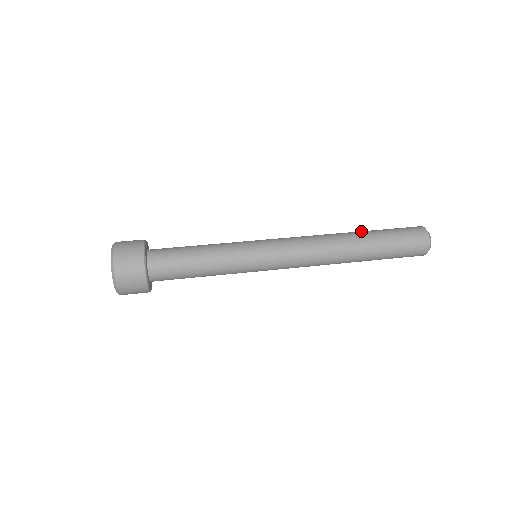
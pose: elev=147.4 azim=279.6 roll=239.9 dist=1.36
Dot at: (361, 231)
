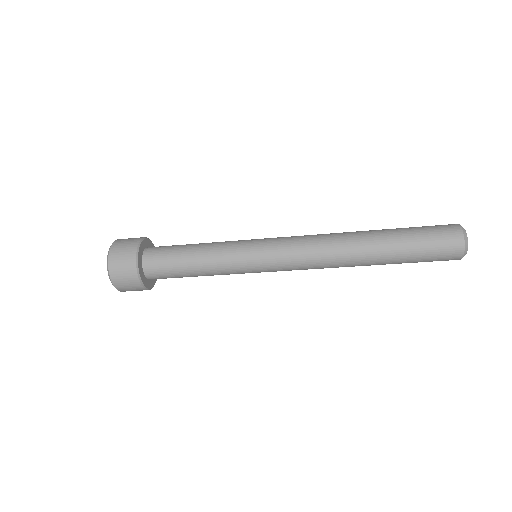
Dot at: occluded
